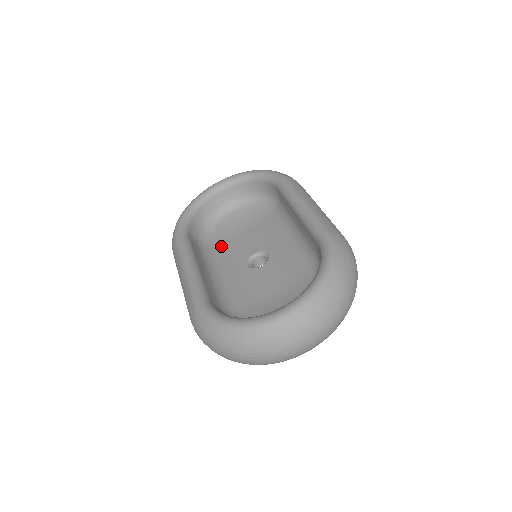
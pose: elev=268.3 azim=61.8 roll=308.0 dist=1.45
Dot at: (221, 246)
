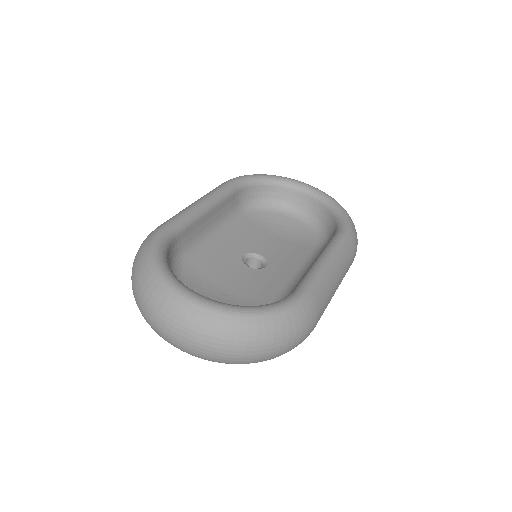
Dot at: (251, 225)
